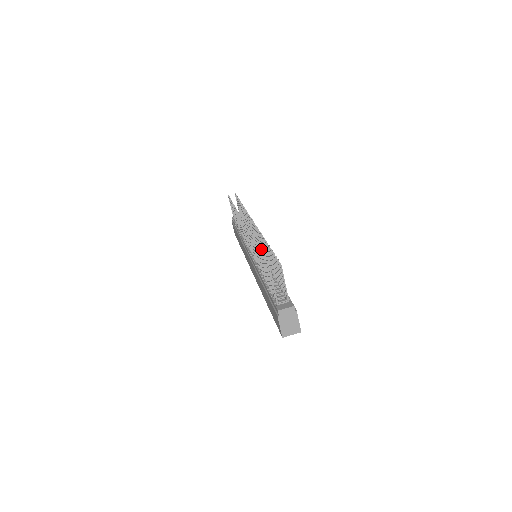
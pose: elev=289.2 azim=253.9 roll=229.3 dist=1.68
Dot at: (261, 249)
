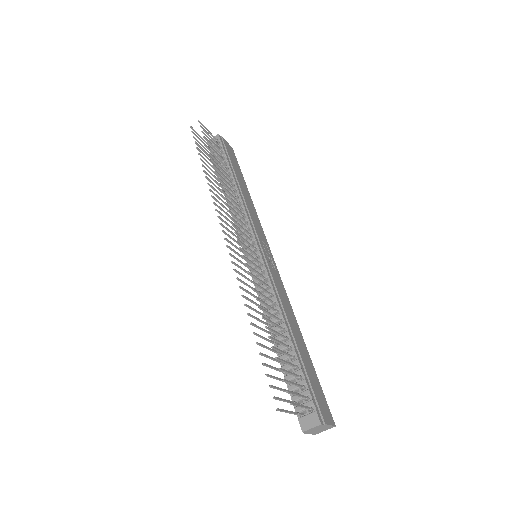
Dot at: occluded
